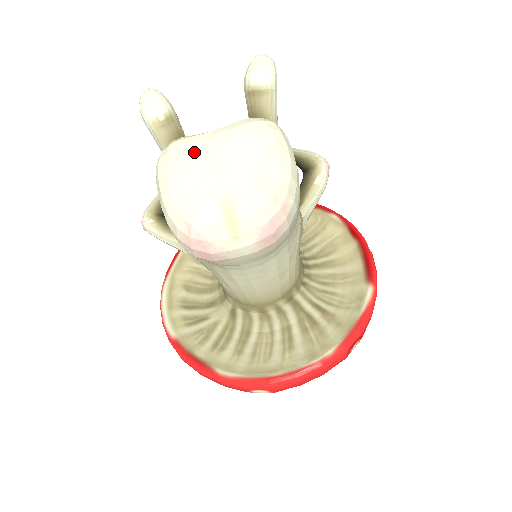
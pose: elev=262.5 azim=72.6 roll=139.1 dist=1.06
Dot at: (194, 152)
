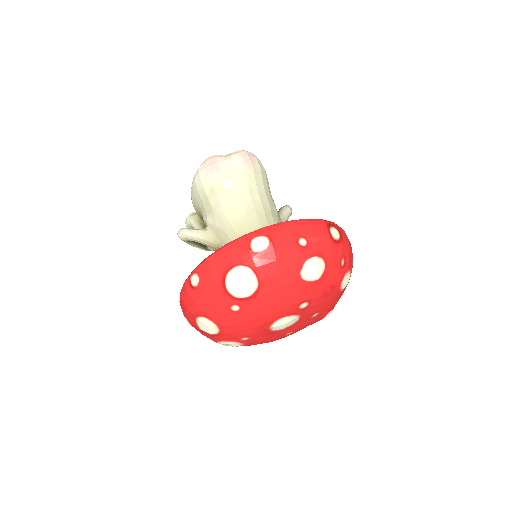
Dot at: occluded
